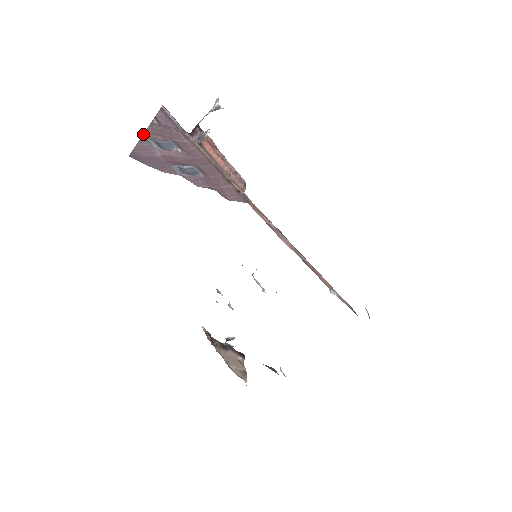
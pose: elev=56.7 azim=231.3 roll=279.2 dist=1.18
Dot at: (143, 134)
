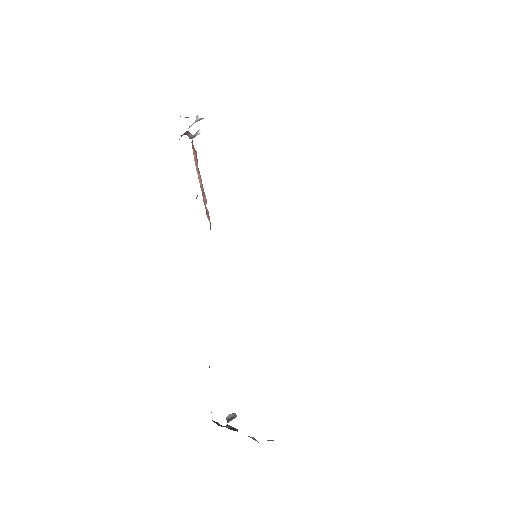
Dot at: occluded
